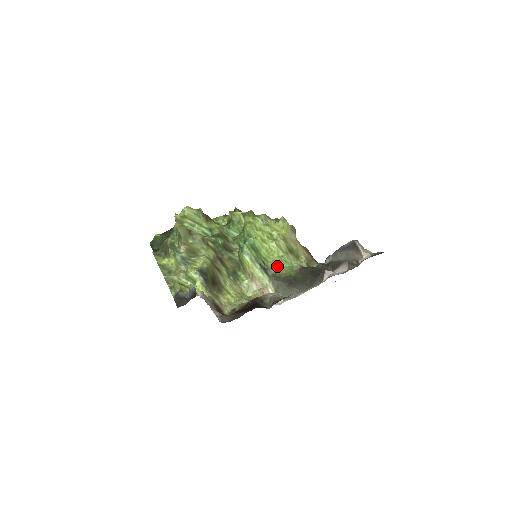
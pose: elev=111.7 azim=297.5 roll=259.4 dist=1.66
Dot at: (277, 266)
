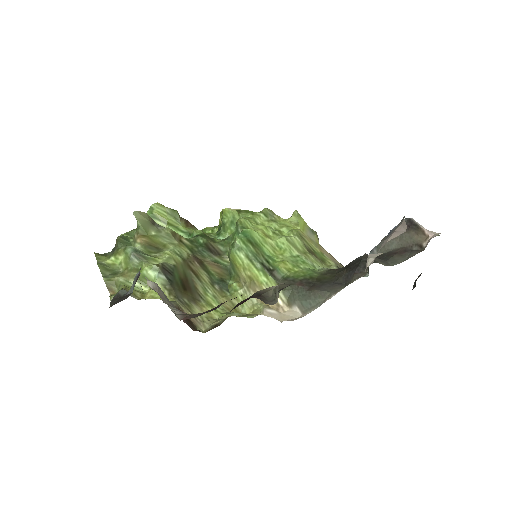
Dot at: (290, 267)
